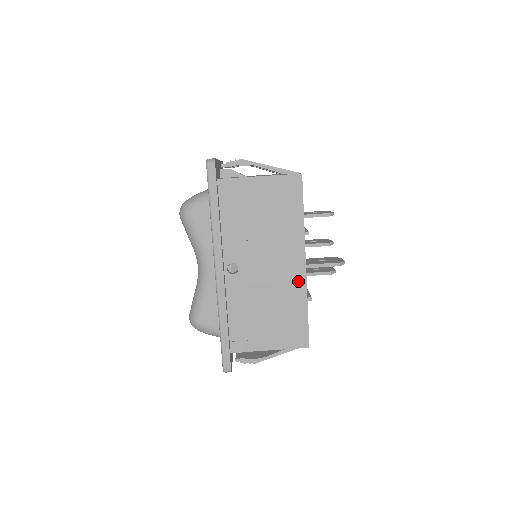
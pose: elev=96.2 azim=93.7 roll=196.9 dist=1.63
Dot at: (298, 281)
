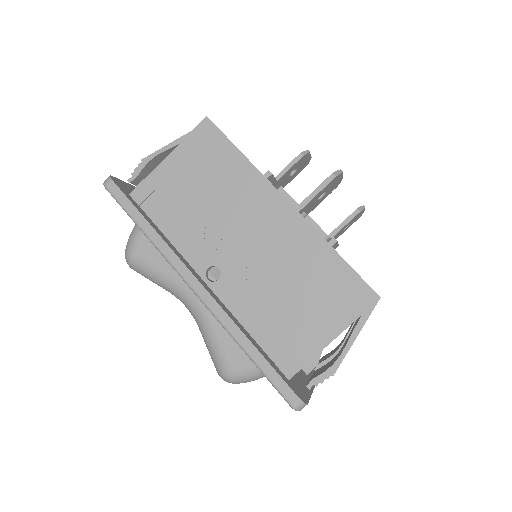
Dot at: (296, 228)
